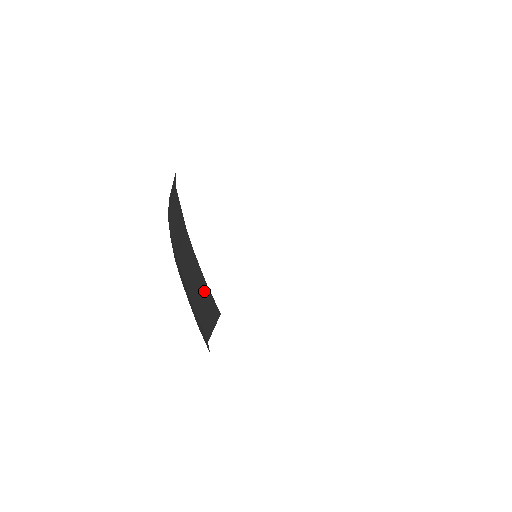
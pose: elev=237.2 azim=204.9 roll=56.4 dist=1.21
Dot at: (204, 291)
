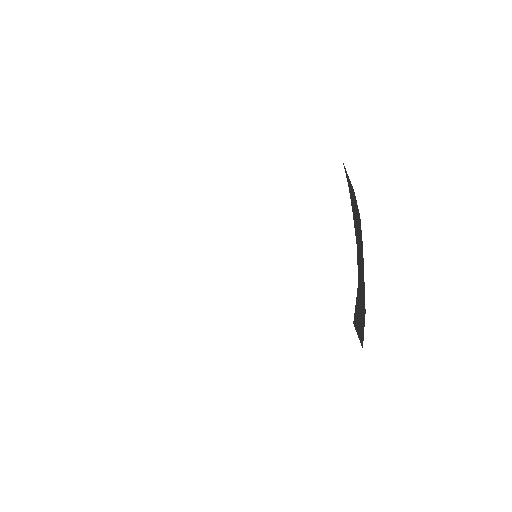
Dot at: occluded
